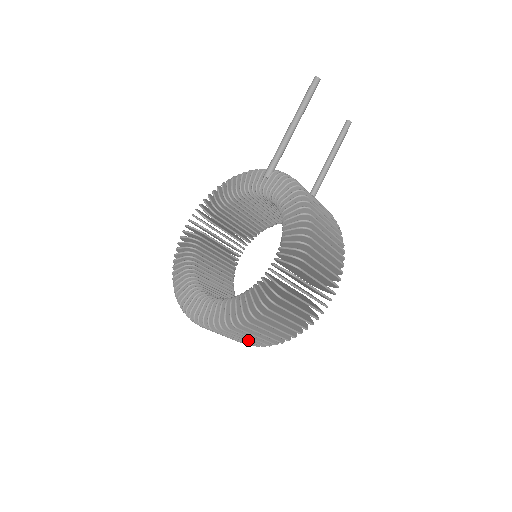
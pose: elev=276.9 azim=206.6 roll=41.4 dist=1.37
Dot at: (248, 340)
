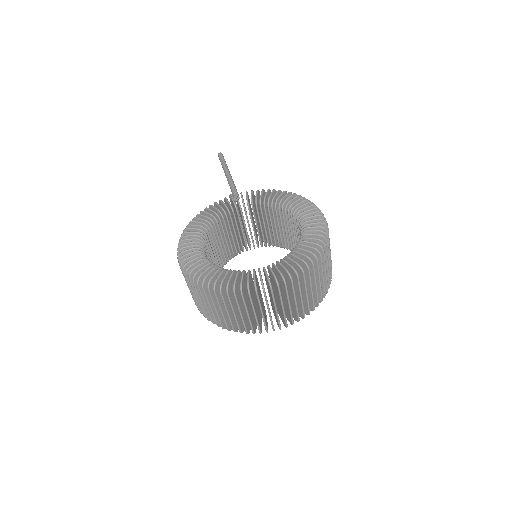
Dot at: occluded
